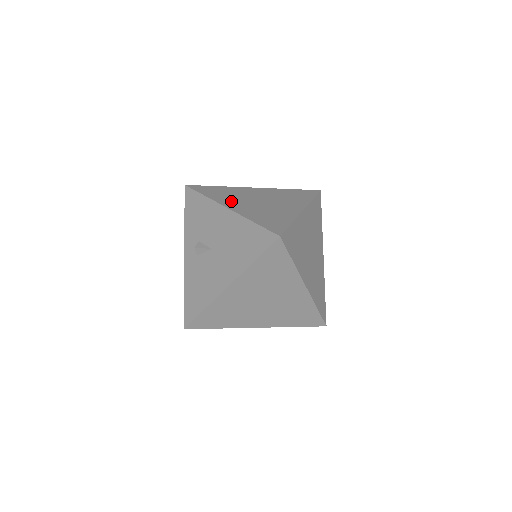
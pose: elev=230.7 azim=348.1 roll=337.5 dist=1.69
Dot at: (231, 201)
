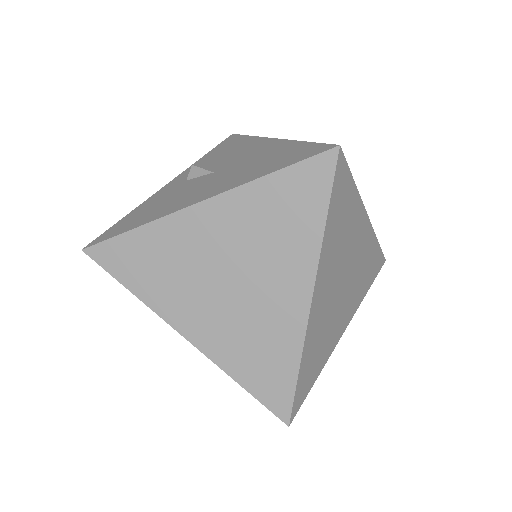
Dot at: occluded
